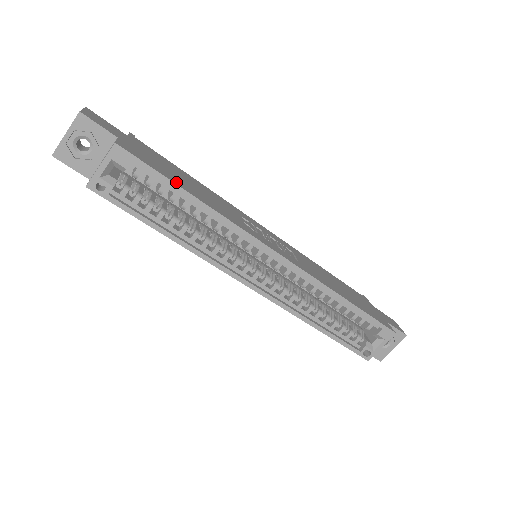
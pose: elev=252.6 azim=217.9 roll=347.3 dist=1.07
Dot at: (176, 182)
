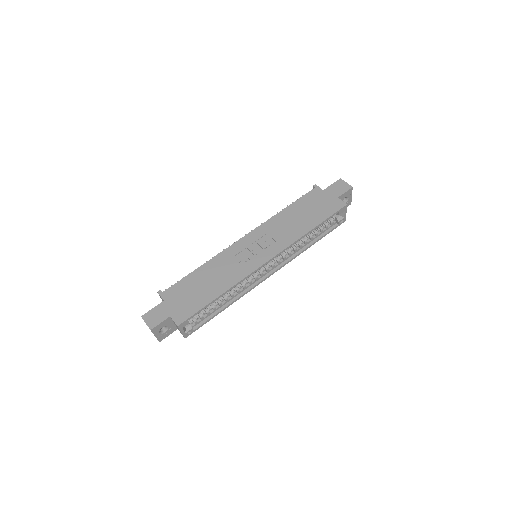
Dot at: (207, 301)
